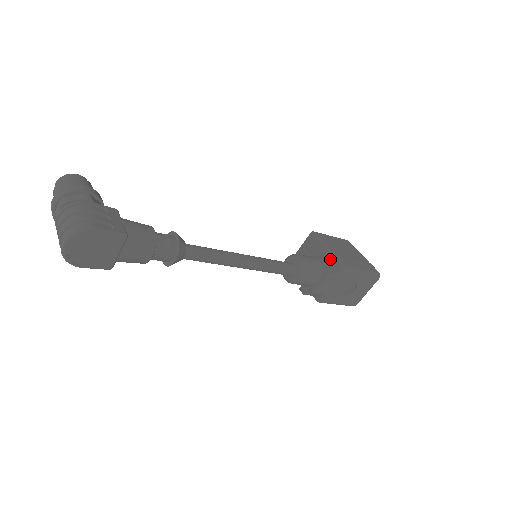
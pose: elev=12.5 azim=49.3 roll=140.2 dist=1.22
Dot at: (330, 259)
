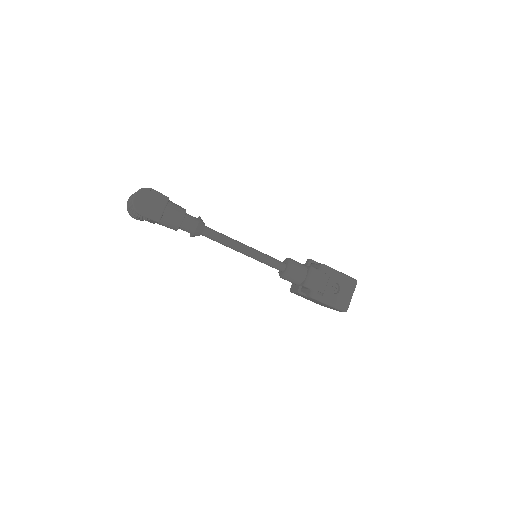
Dot at: (311, 260)
